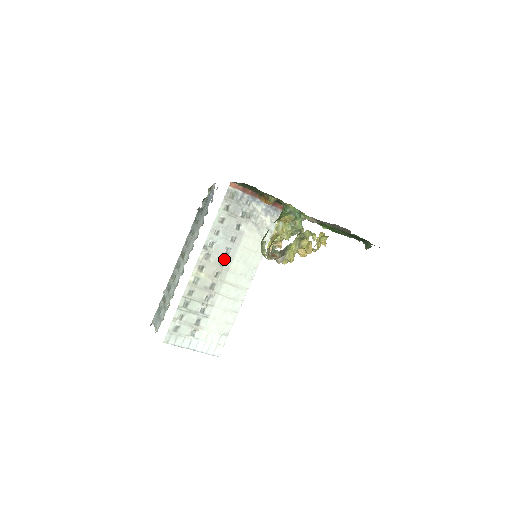
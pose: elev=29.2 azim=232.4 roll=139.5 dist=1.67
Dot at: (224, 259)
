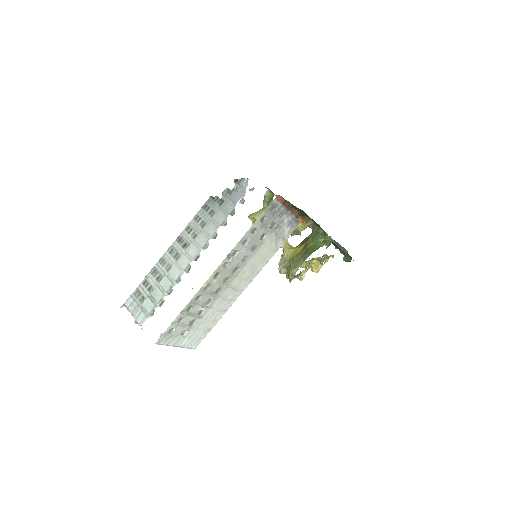
Dot at: (238, 266)
